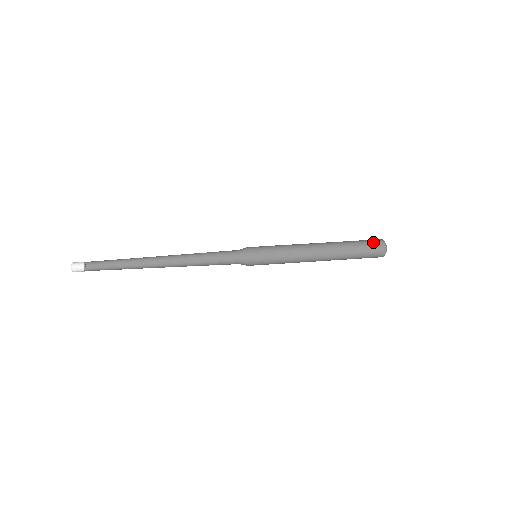
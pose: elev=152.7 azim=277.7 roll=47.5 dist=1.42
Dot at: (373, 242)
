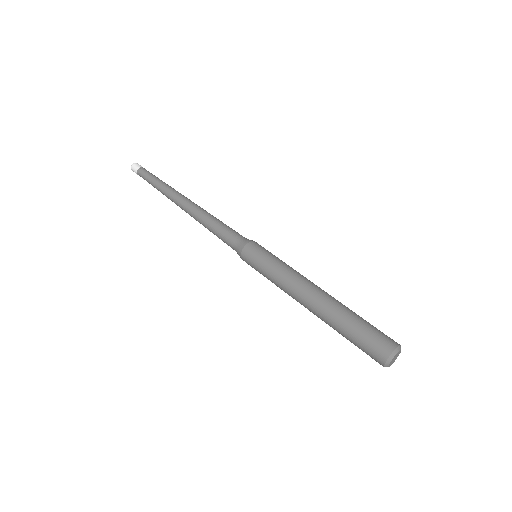
Dot at: (371, 350)
